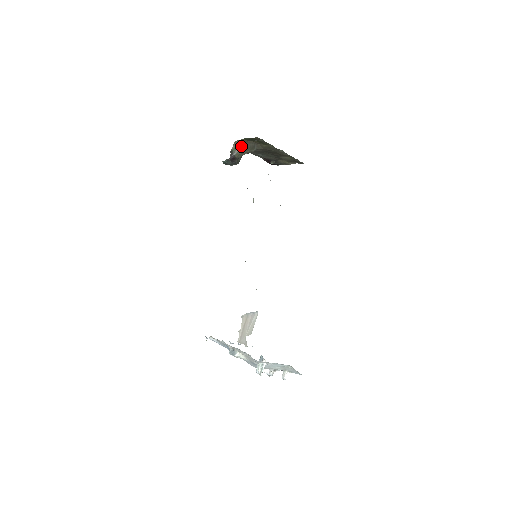
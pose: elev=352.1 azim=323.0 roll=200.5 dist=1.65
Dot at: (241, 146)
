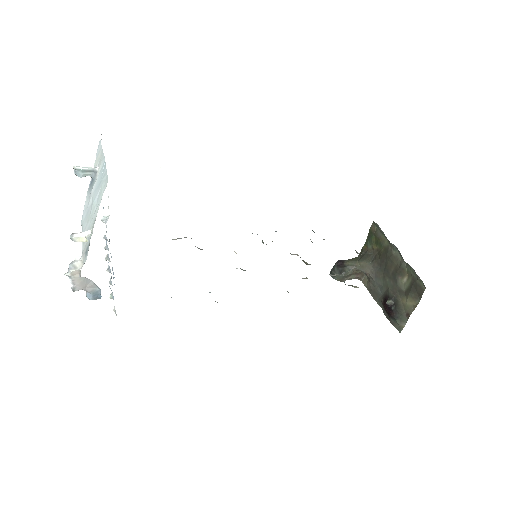
Dot at: (358, 256)
